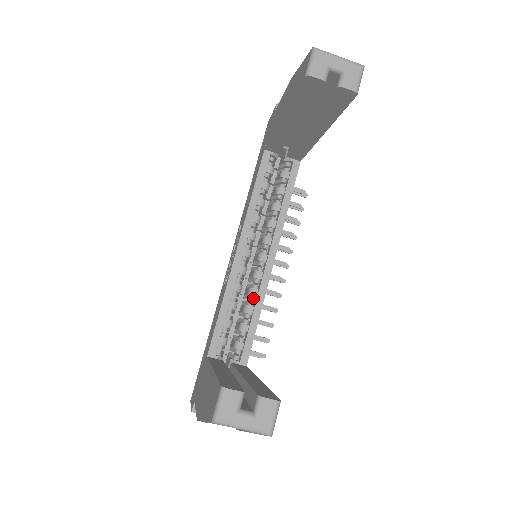
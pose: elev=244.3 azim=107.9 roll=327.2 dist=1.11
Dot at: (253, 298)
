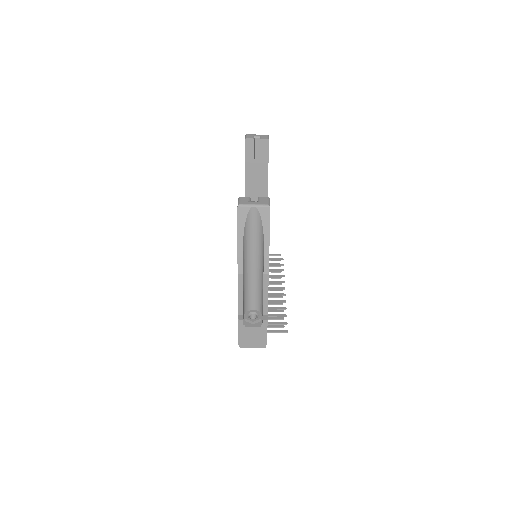
Dot at: occluded
